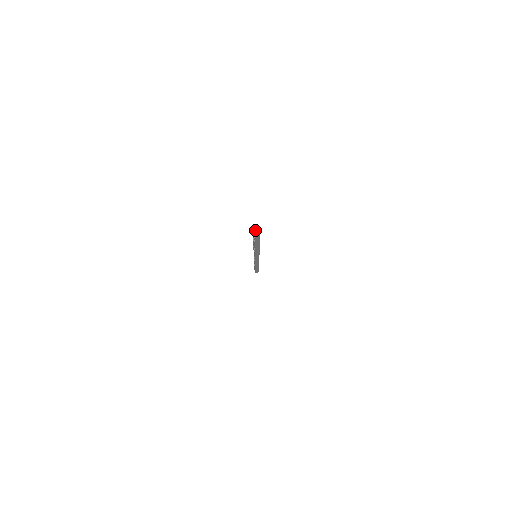
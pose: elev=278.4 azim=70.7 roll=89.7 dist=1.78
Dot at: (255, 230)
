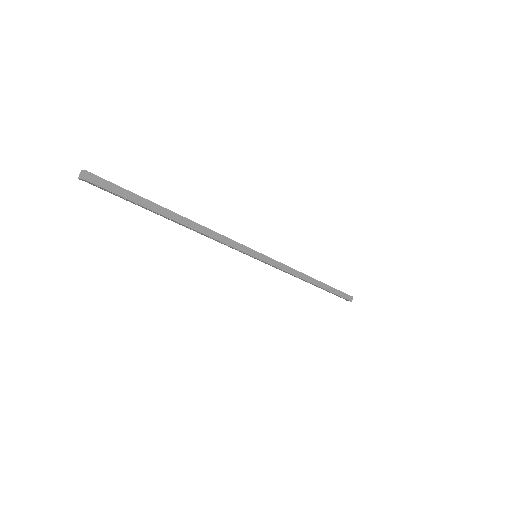
Dot at: (81, 176)
